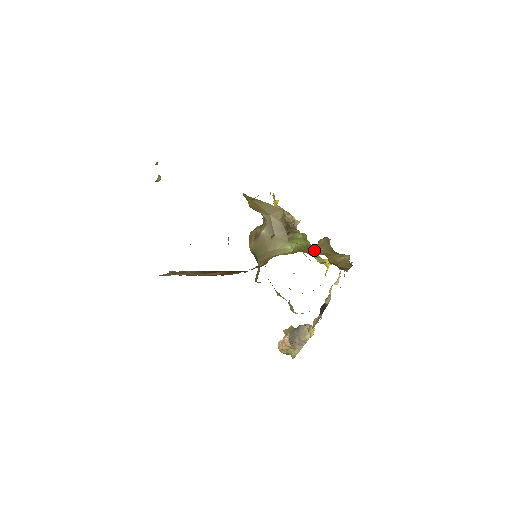
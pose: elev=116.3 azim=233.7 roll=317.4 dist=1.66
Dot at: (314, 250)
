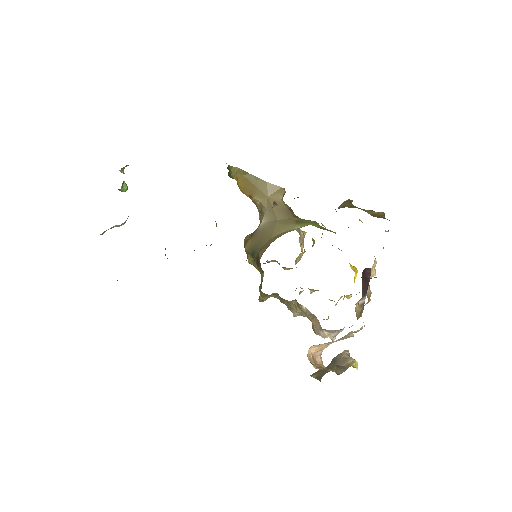
Dot at: occluded
